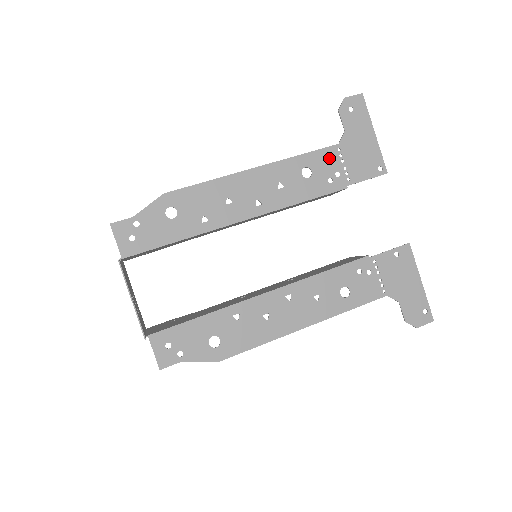
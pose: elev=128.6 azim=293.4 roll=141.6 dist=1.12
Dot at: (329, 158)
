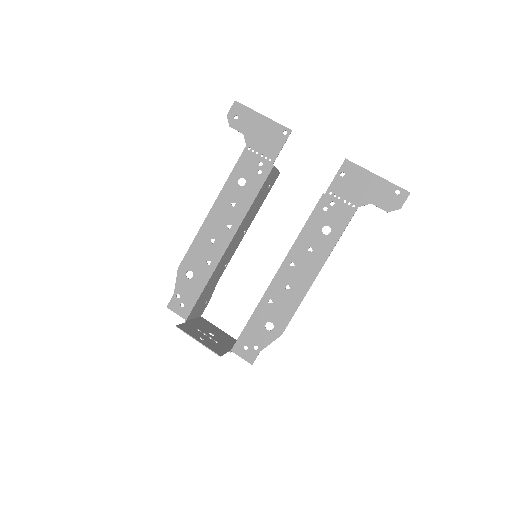
Dot at: (248, 160)
